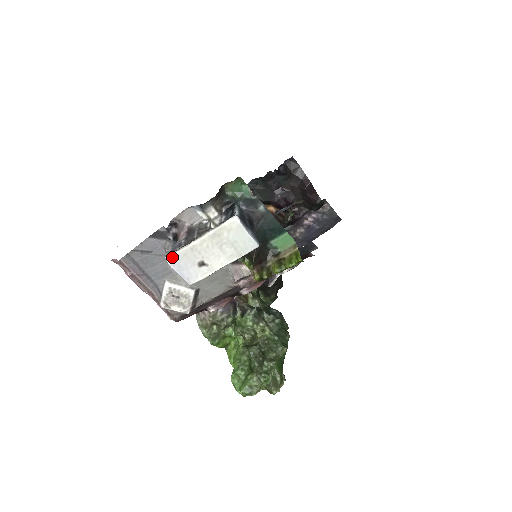
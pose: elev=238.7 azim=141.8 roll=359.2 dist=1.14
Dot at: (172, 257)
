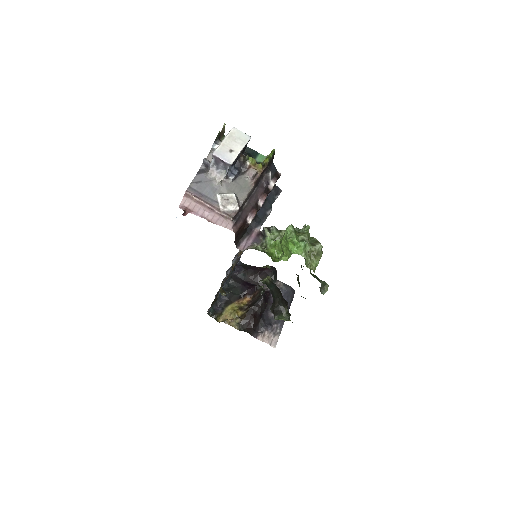
Dot at: (216, 152)
